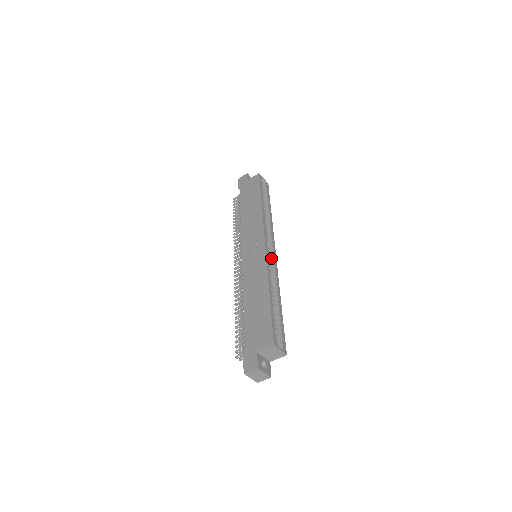
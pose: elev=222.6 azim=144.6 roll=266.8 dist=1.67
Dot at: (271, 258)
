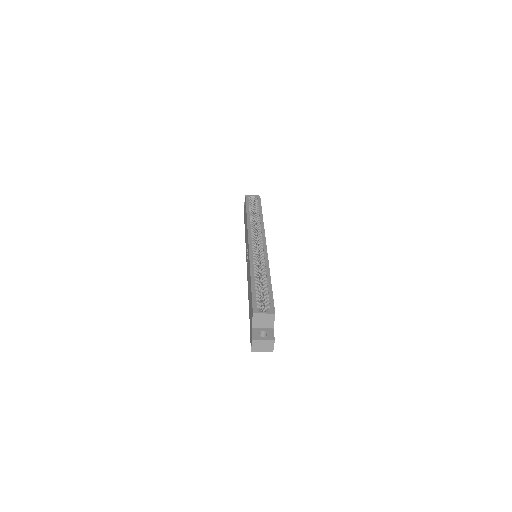
Dot at: occluded
